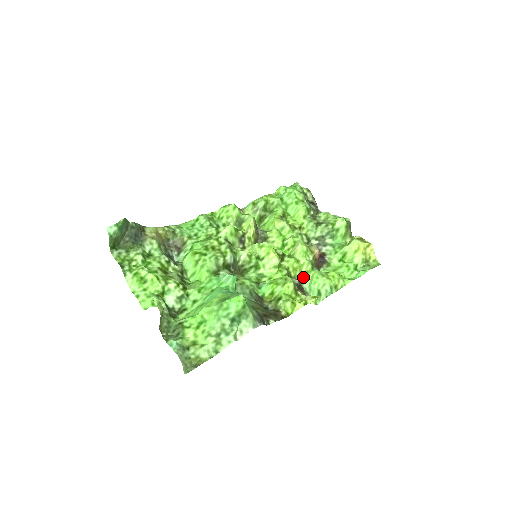
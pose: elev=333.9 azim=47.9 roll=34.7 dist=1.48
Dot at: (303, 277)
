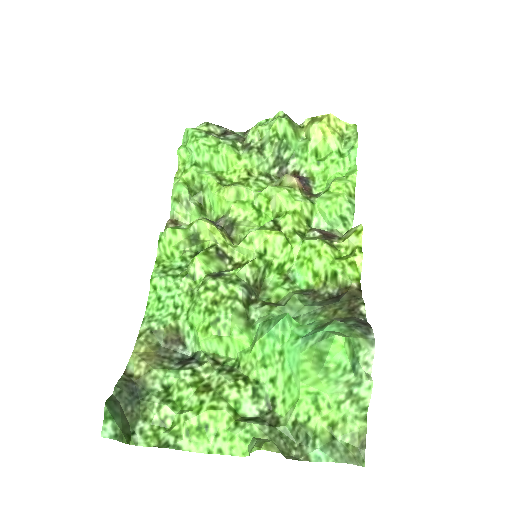
Dot at: (312, 220)
